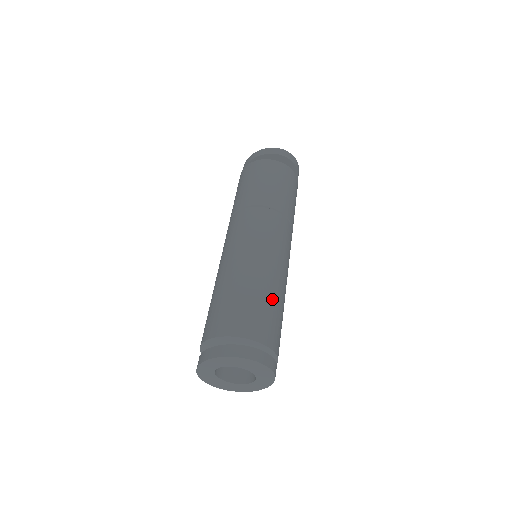
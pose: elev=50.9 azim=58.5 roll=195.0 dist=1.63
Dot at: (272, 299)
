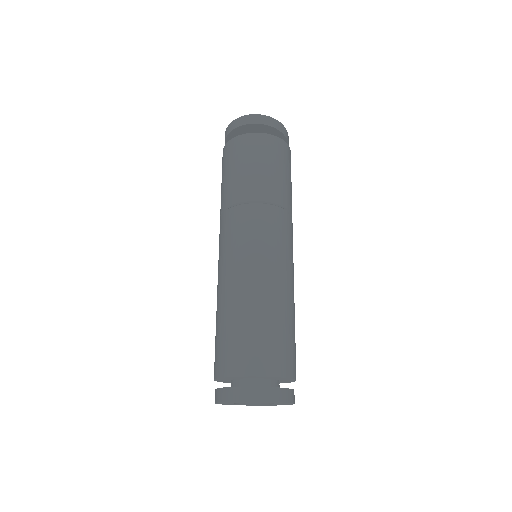
Dot at: (258, 317)
